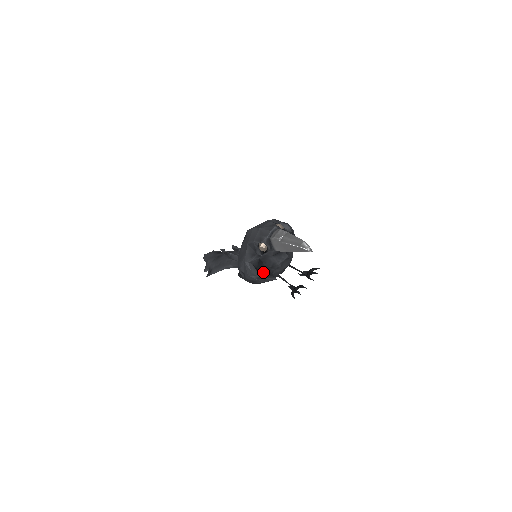
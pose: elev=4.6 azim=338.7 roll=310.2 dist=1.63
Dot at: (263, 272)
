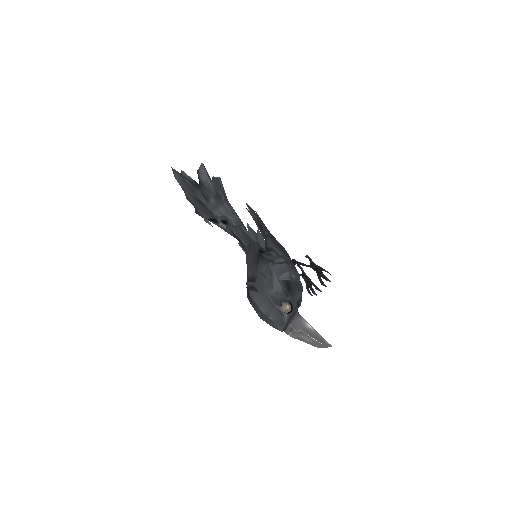
Dot at: occluded
